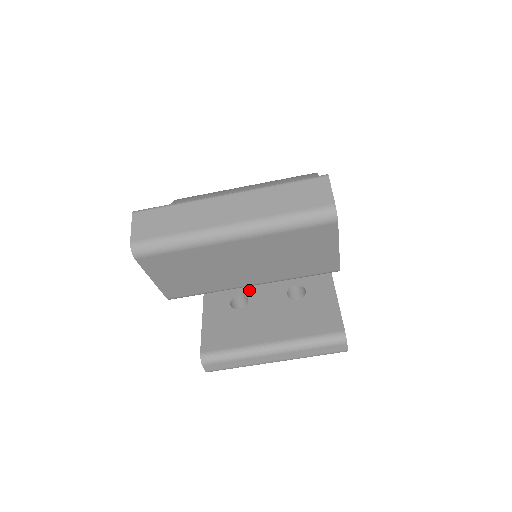
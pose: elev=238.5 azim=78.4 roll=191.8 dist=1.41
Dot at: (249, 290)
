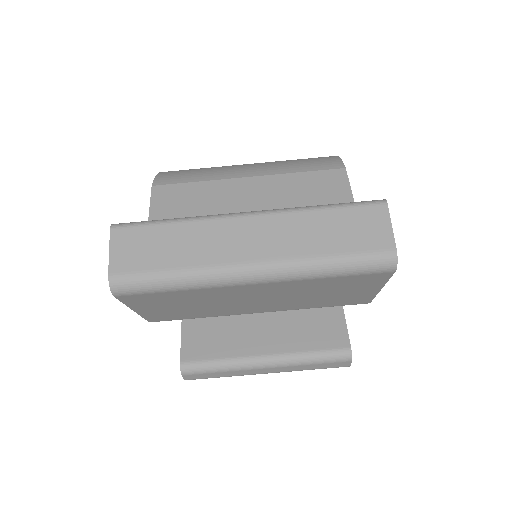
Dot at: occluded
